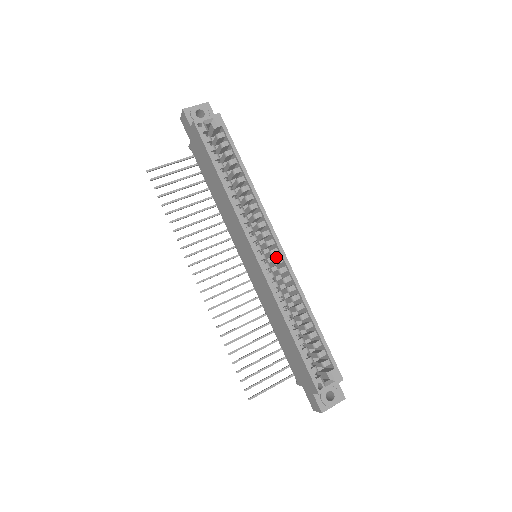
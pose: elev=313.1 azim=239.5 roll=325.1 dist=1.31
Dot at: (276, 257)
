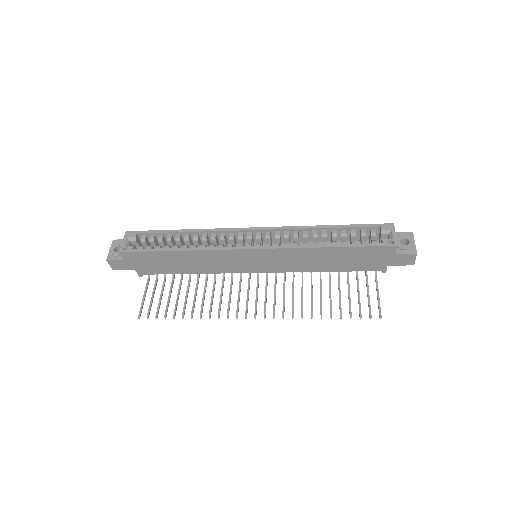
Dot at: (264, 239)
